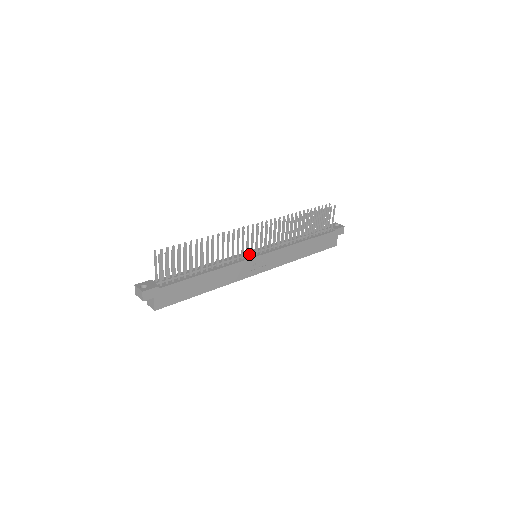
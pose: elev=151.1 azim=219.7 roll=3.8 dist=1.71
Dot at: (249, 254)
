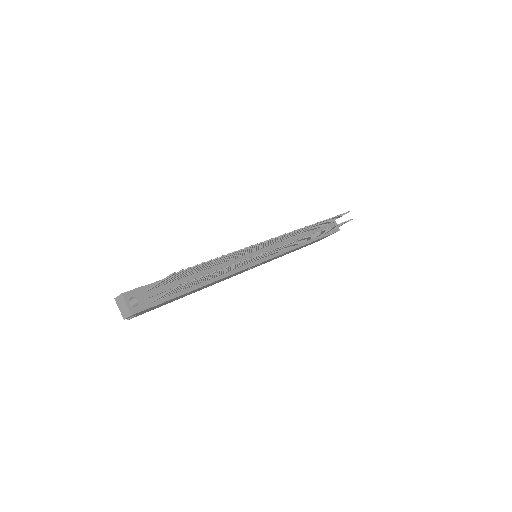
Dot at: occluded
